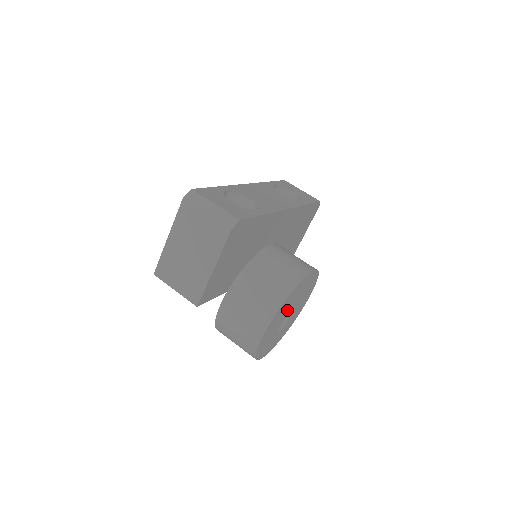
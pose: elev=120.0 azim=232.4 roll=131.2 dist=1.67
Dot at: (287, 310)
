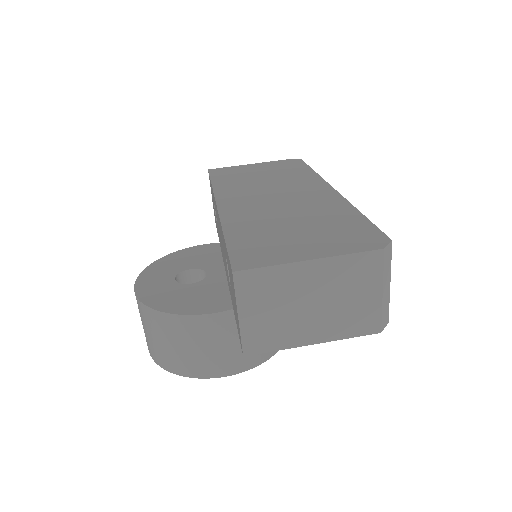
Dot at: occluded
